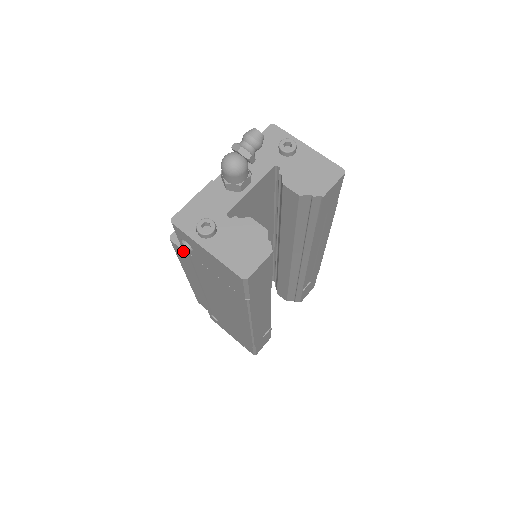
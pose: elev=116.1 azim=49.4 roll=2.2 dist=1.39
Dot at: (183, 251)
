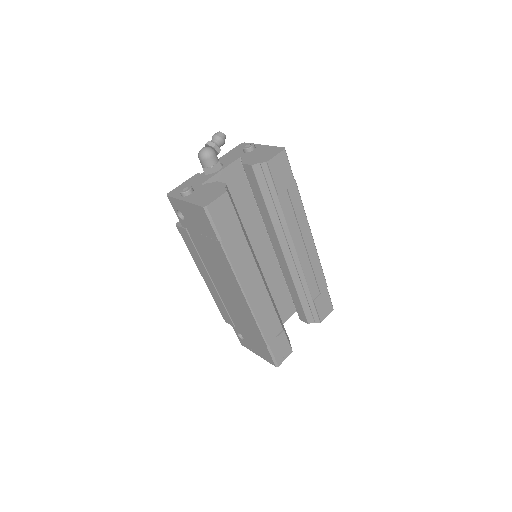
Dot at: (183, 229)
